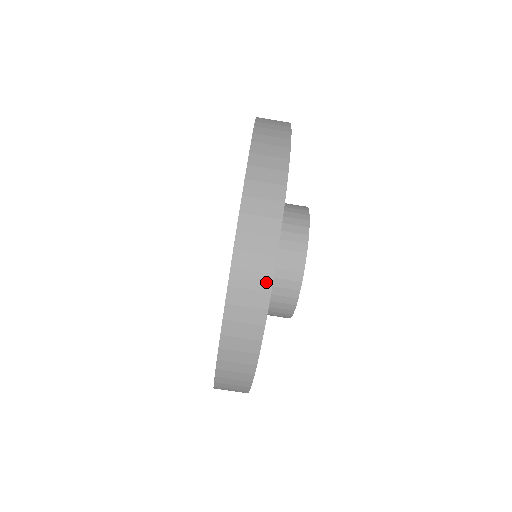
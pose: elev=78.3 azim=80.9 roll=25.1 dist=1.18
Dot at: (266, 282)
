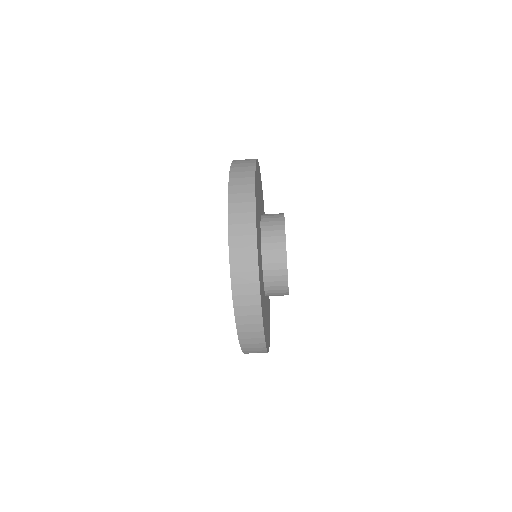
Dot at: (257, 310)
